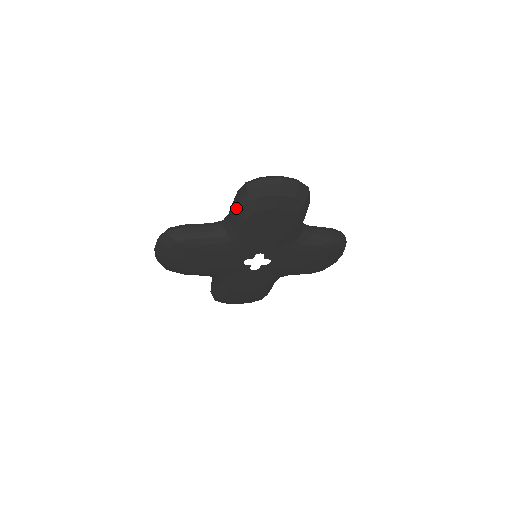
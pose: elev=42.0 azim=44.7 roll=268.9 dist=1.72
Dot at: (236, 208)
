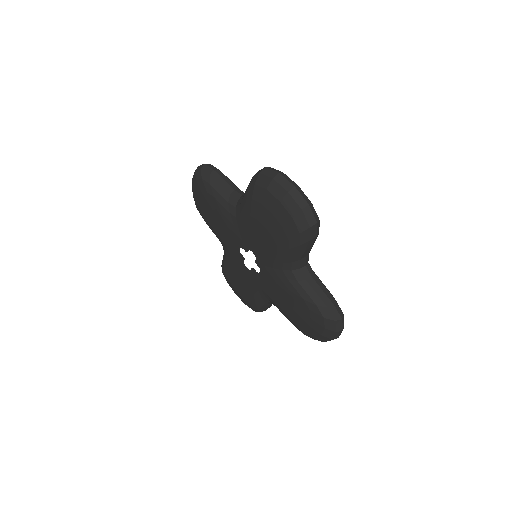
Dot at: occluded
